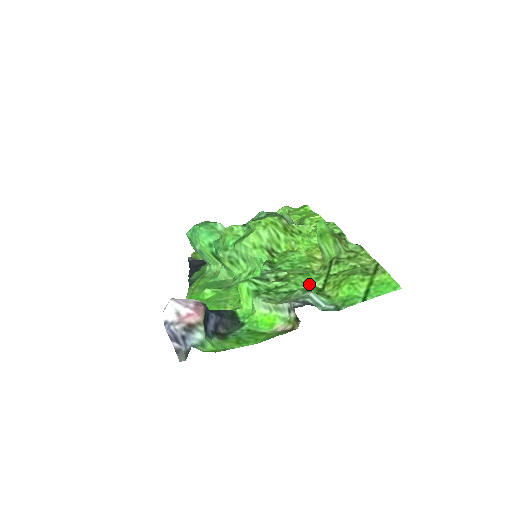
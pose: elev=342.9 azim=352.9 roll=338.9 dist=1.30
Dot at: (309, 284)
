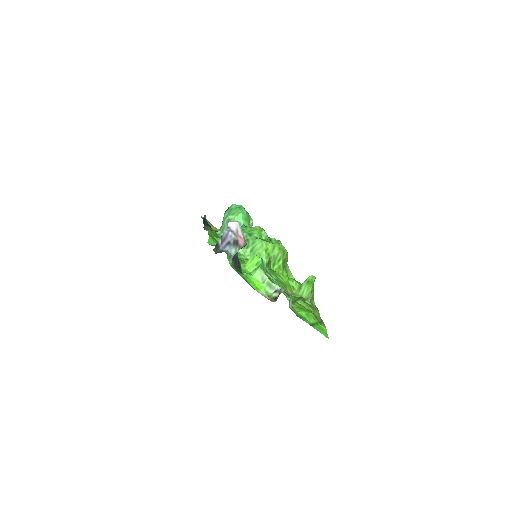
Dot at: (285, 294)
